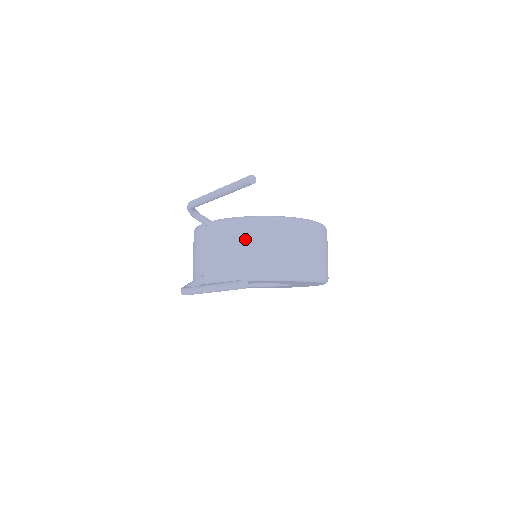
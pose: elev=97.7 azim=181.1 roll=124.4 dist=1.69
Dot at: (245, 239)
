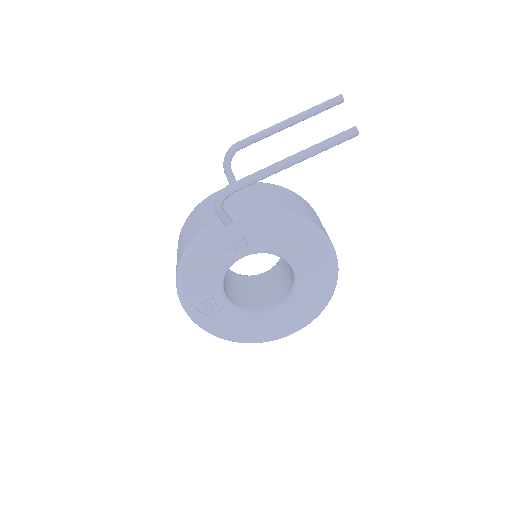
Dot at: (283, 193)
